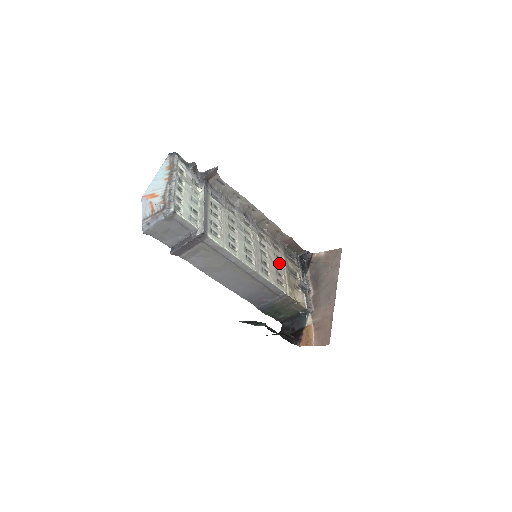
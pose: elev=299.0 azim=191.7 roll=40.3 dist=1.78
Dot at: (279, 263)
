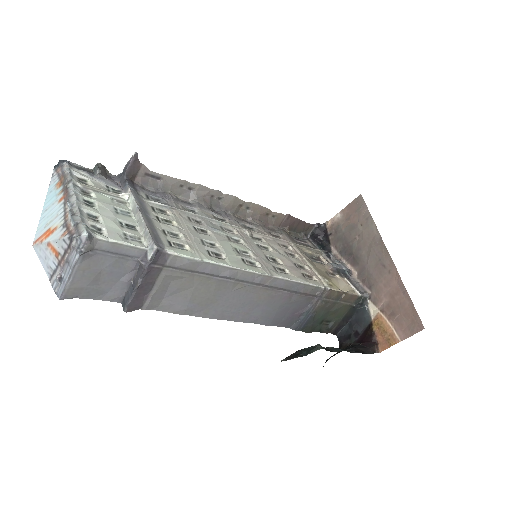
Dot at: (291, 253)
